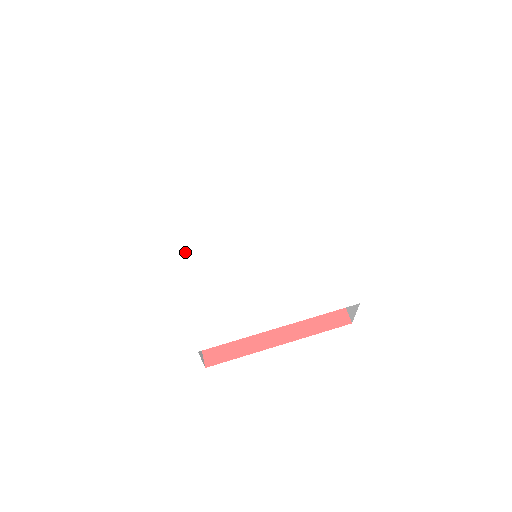
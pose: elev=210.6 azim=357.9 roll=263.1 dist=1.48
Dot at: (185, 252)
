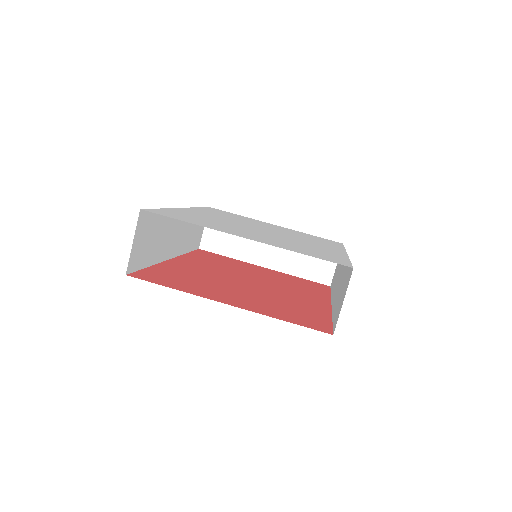
Dot at: (193, 209)
